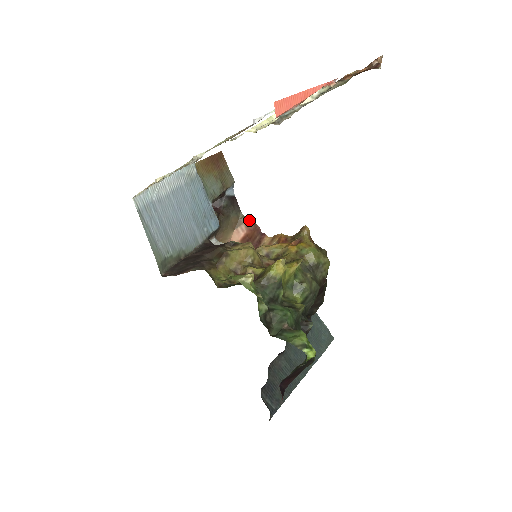
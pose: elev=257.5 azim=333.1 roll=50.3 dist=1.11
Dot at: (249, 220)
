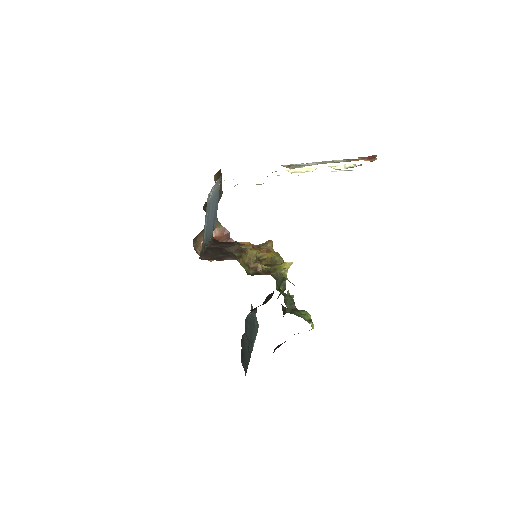
Dot at: (222, 226)
